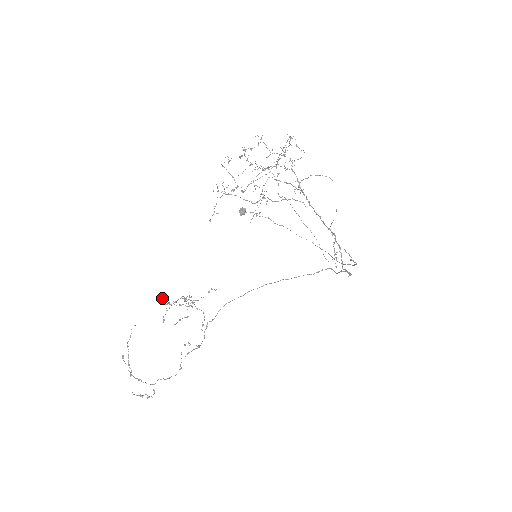
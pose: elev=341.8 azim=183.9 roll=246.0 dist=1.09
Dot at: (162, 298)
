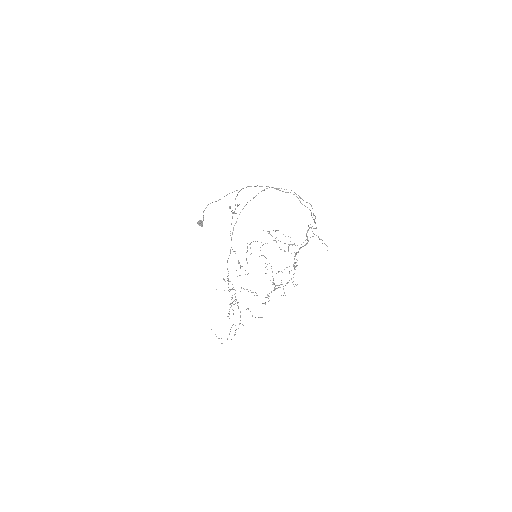
Dot at: occluded
